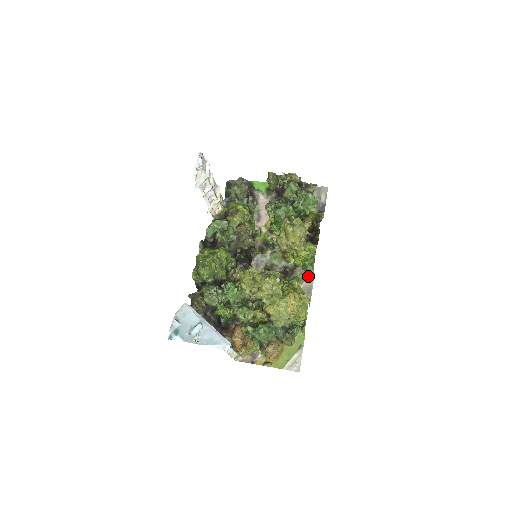
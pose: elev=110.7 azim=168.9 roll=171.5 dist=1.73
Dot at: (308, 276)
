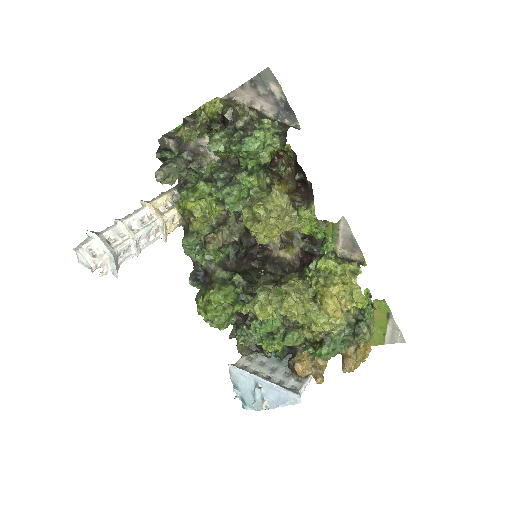
Dot at: (338, 226)
